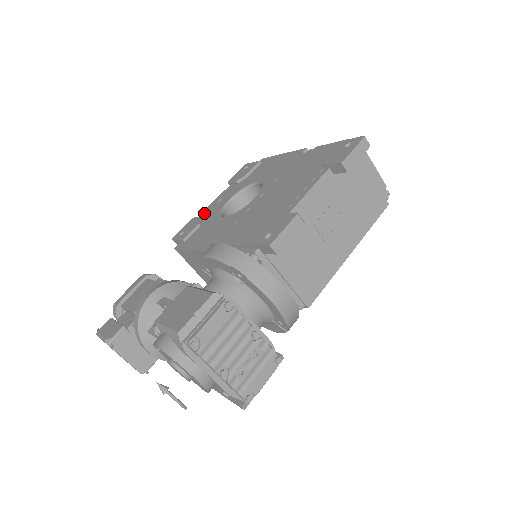
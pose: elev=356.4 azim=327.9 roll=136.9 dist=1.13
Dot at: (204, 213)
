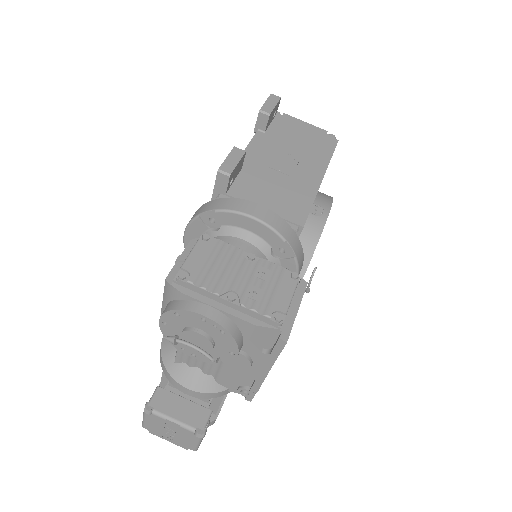
Dot at: occluded
